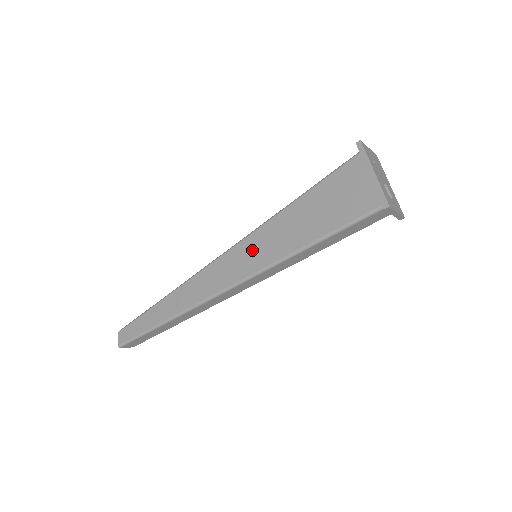
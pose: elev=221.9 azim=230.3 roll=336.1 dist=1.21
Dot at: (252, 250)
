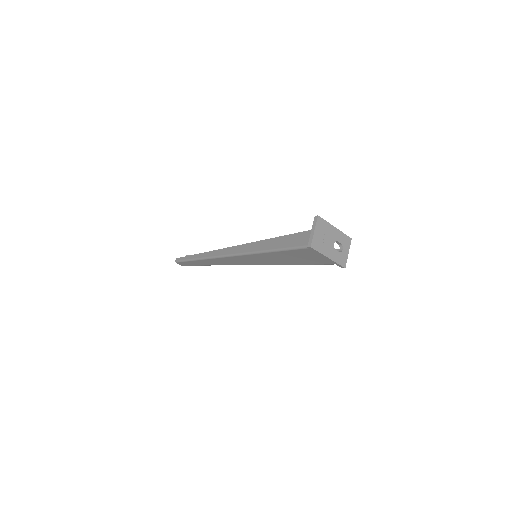
Dot at: (253, 260)
